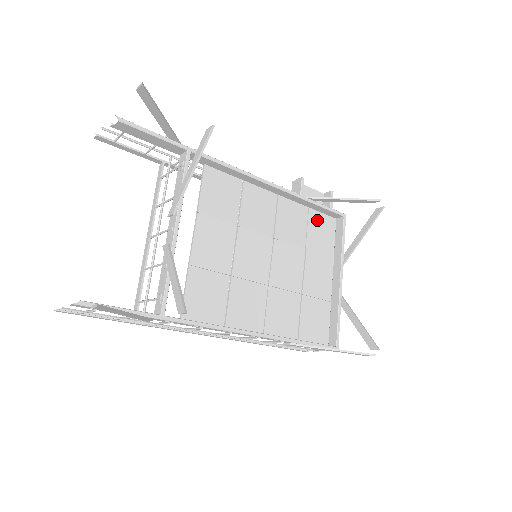
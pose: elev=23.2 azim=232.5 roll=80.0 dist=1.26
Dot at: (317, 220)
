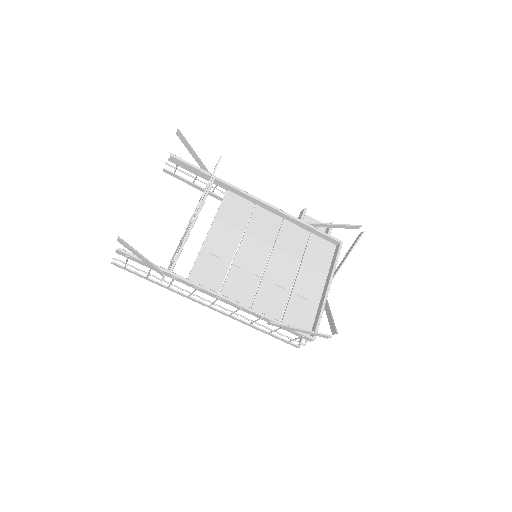
Dot at: (317, 243)
